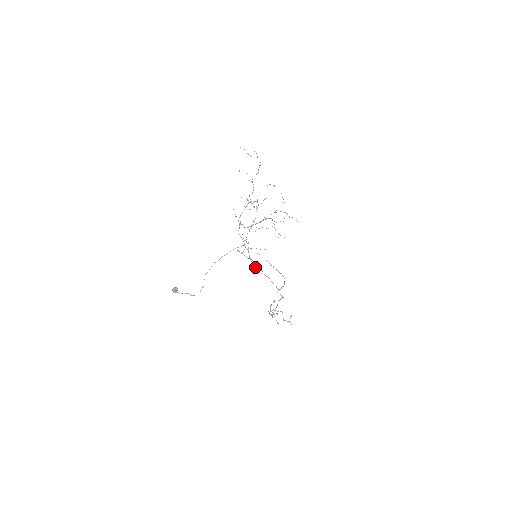
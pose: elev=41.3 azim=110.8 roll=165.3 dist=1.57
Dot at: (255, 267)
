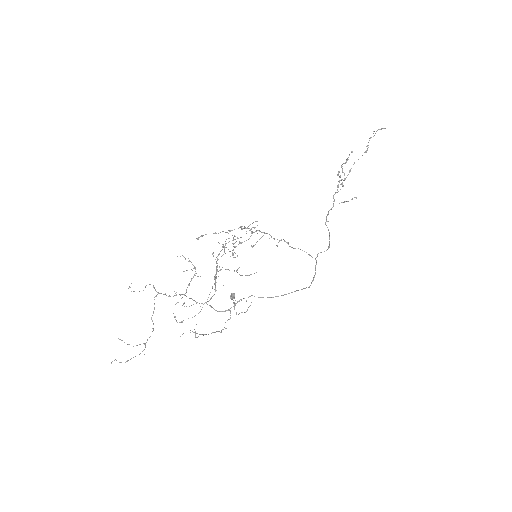
Dot at: occluded
